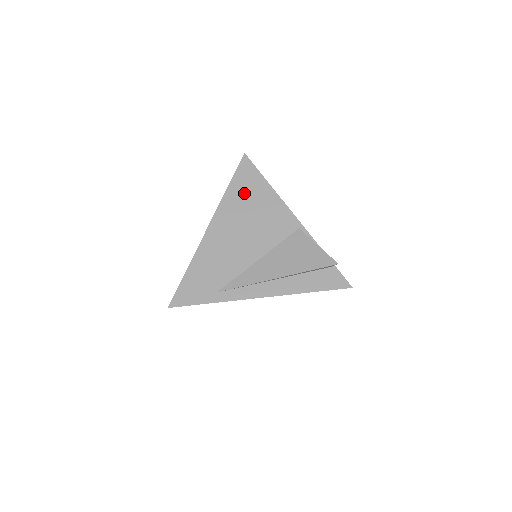
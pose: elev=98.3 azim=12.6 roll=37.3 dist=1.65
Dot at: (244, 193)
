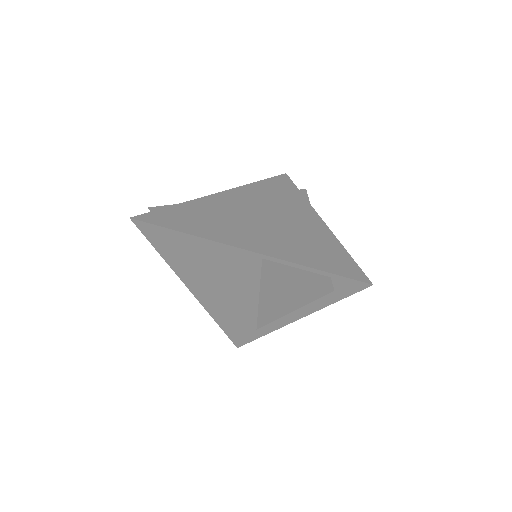
Dot at: (179, 254)
